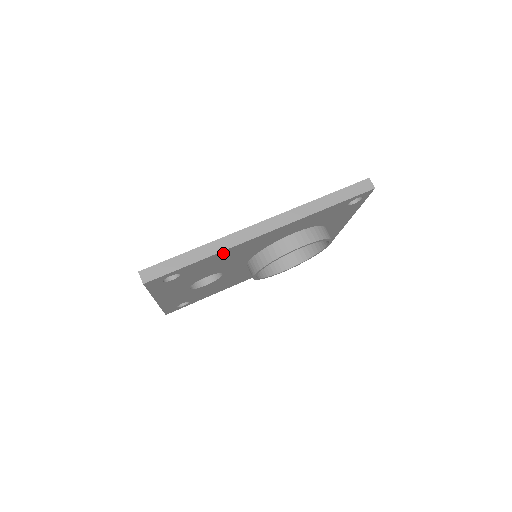
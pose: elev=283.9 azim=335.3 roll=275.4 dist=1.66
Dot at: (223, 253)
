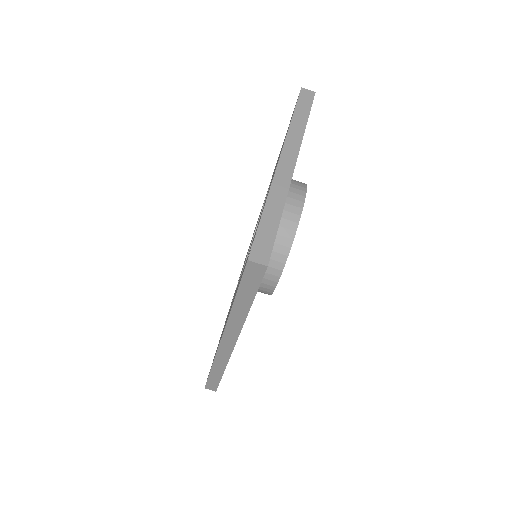
Dot at: occluded
